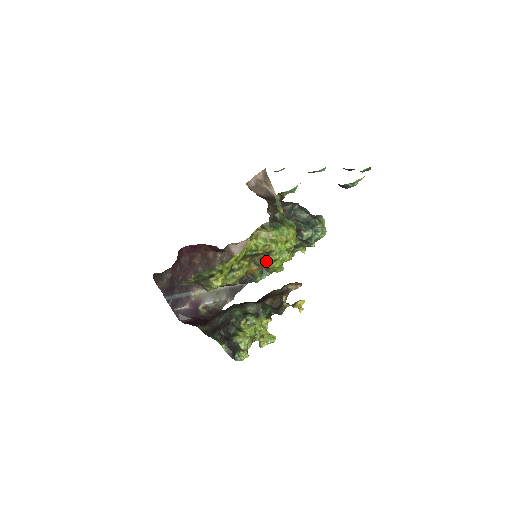
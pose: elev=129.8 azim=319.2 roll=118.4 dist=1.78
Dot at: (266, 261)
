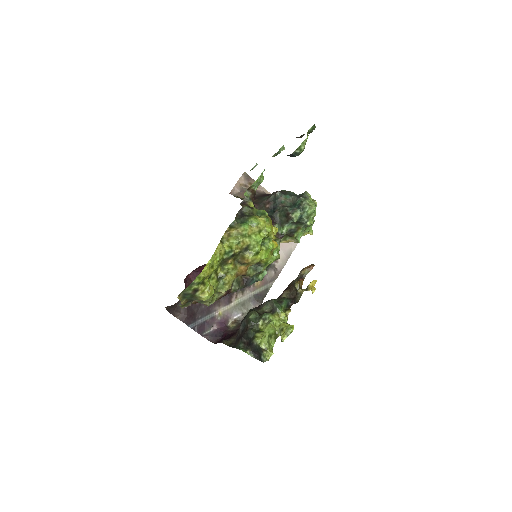
Dot at: (248, 257)
